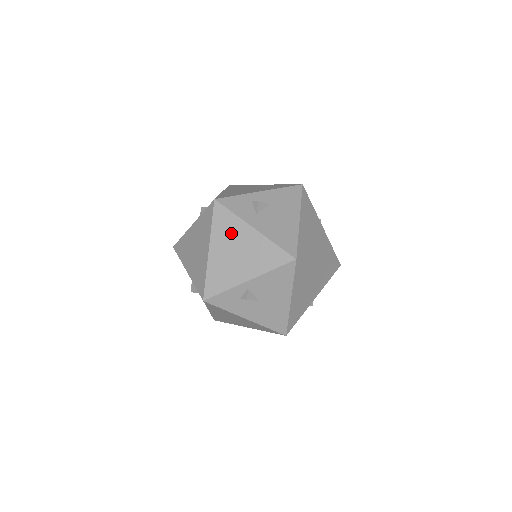
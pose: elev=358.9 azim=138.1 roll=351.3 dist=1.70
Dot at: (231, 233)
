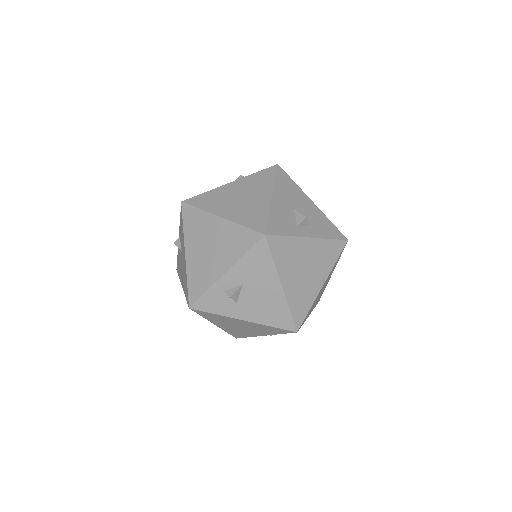
Dot at: (225, 321)
